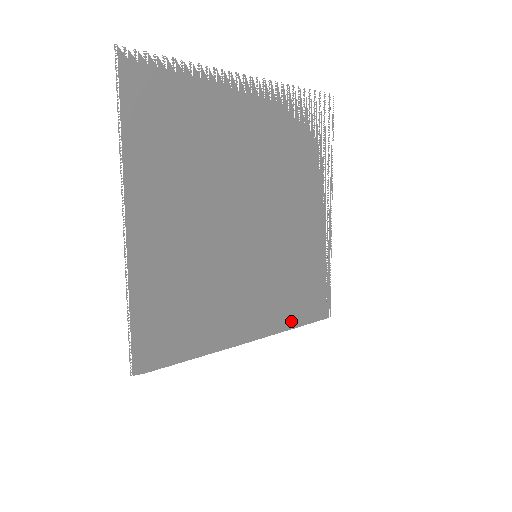
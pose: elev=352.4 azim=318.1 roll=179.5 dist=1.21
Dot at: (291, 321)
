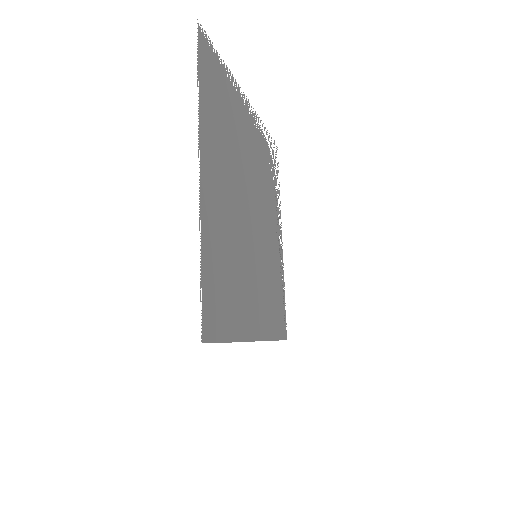
Dot at: (272, 332)
